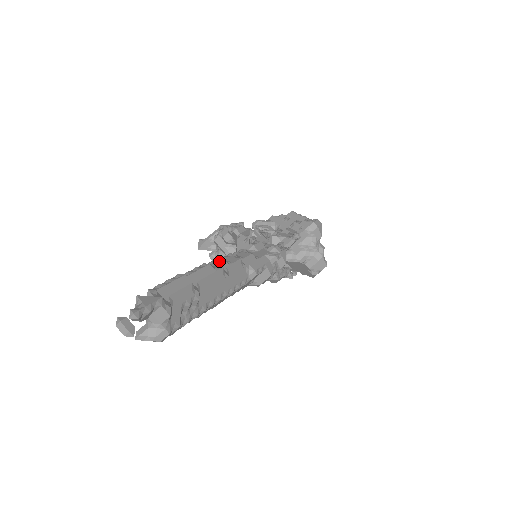
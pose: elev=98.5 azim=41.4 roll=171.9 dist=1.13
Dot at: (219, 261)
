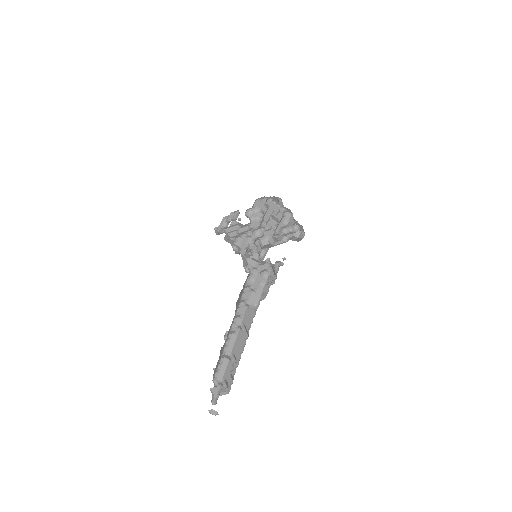
Dot at: (236, 322)
